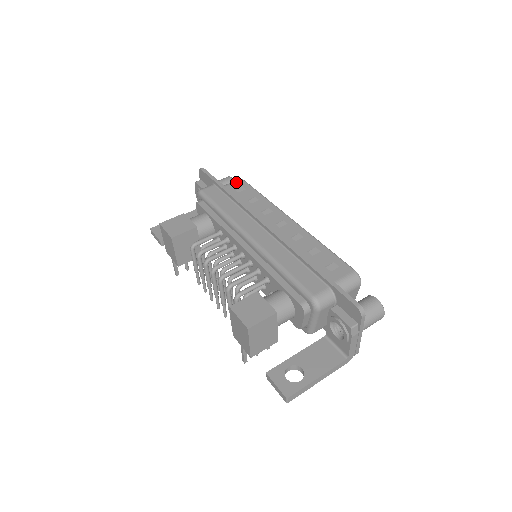
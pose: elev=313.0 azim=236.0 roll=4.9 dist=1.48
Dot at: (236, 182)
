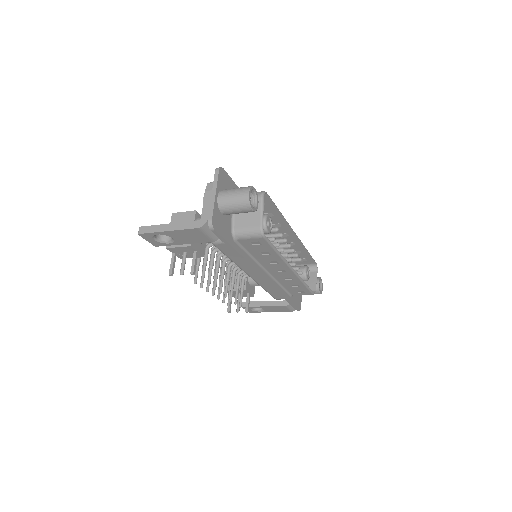
Dot at: (308, 262)
